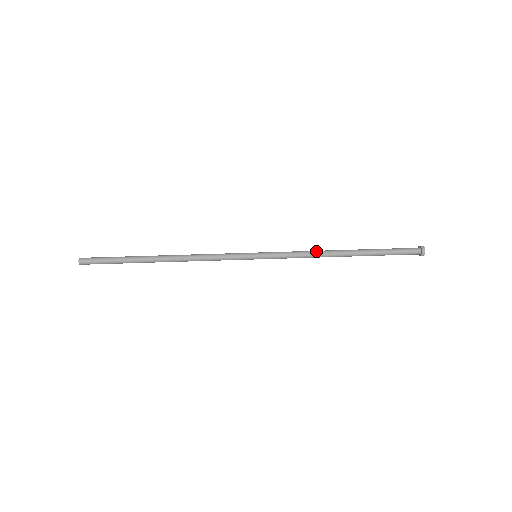
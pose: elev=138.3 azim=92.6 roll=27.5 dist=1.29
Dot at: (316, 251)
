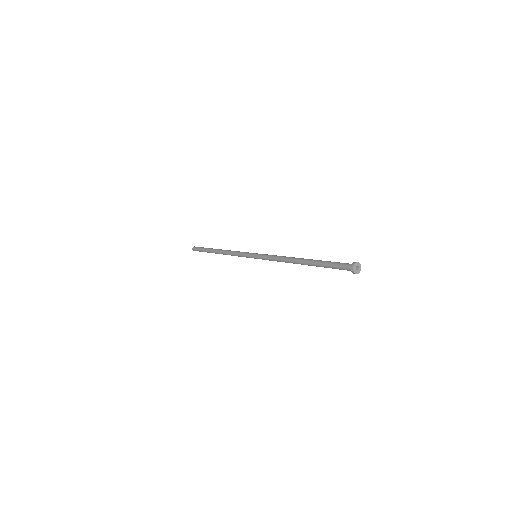
Dot at: (284, 257)
